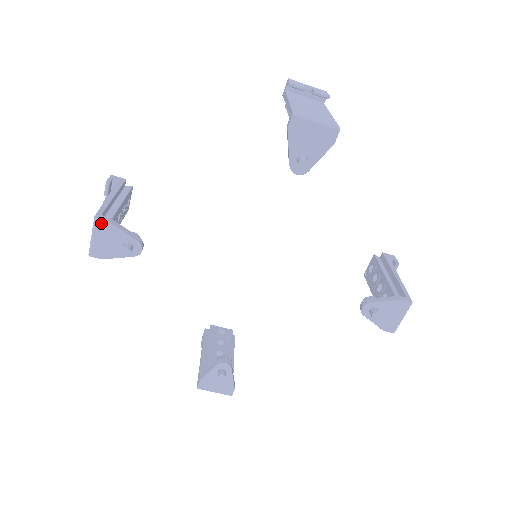
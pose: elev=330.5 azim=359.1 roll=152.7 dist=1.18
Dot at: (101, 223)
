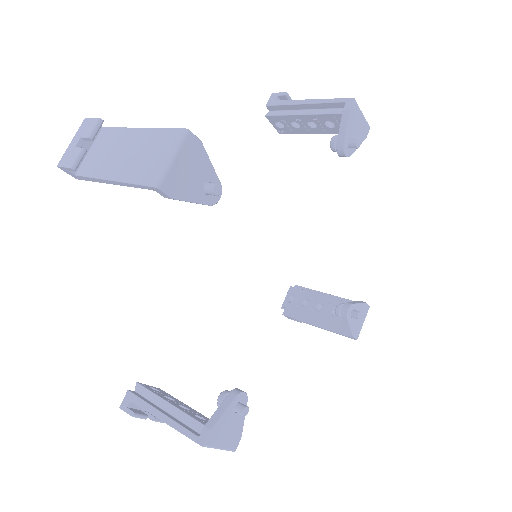
Dot at: (193, 140)
